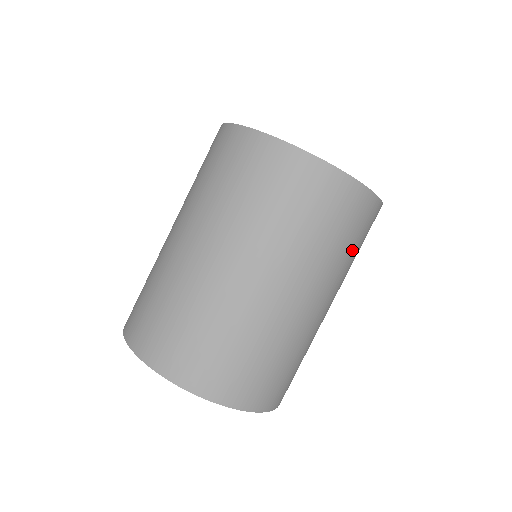
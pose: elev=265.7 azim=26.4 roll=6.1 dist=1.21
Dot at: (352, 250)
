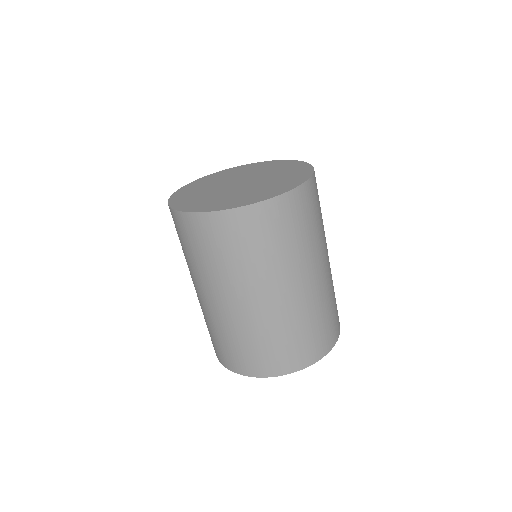
Dot at: (321, 213)
